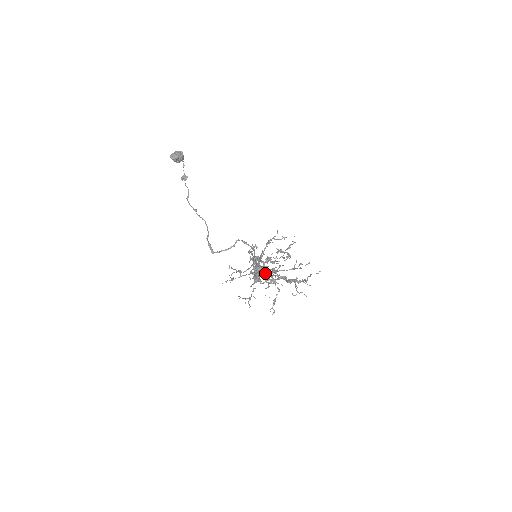
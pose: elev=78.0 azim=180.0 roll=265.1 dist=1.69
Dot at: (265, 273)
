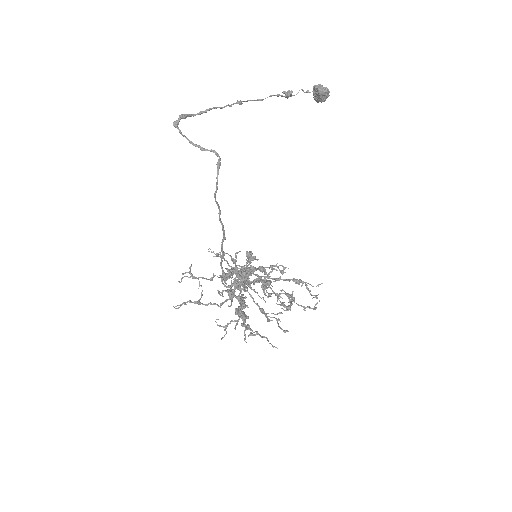
Dot at: occluded
